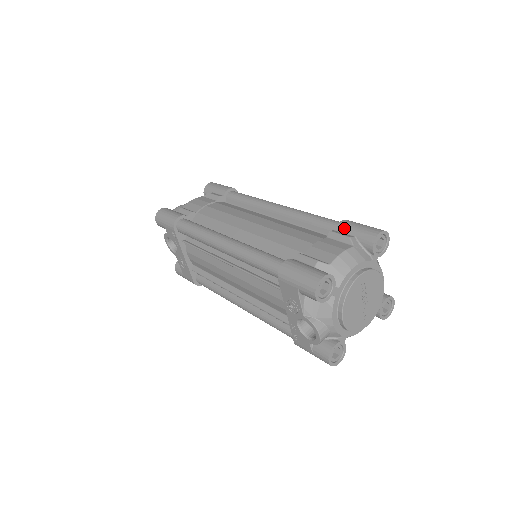
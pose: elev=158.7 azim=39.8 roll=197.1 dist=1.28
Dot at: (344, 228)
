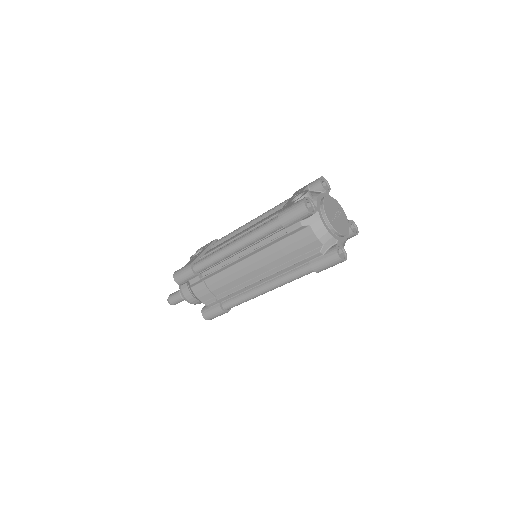
Dot at: occluded
